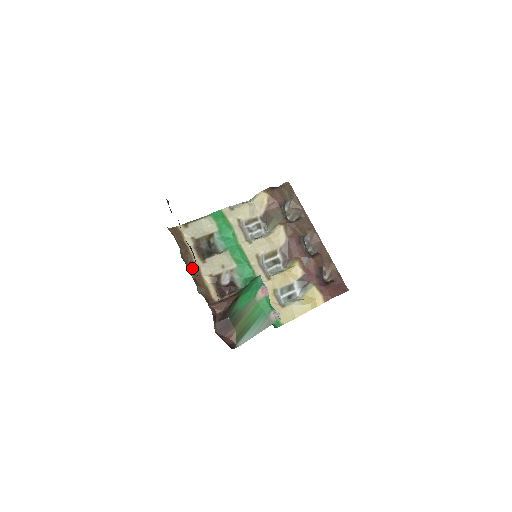
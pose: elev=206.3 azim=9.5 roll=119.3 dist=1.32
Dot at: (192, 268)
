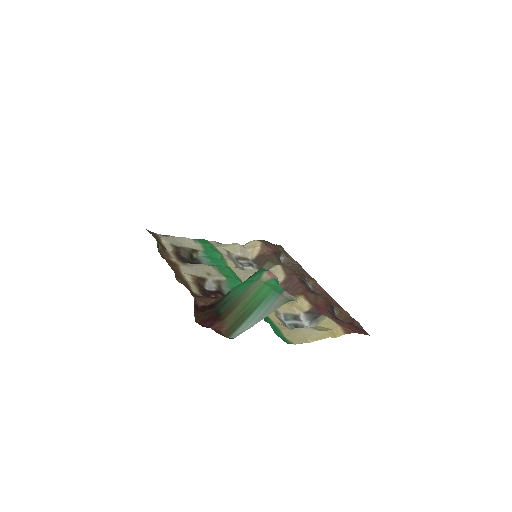
Dot at: (169, 262)
